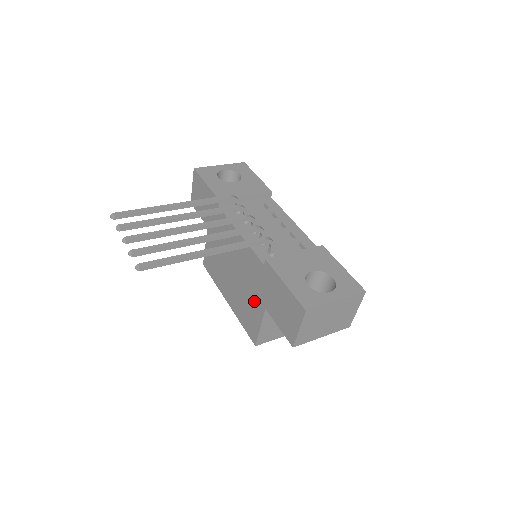
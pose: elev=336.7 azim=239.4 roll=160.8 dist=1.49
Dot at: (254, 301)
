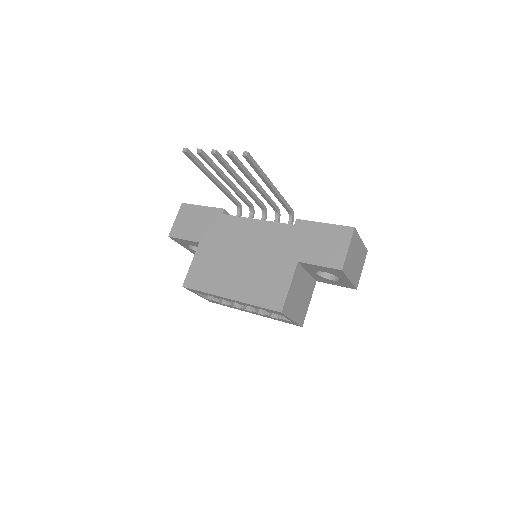
Dot at: (280, 266)
